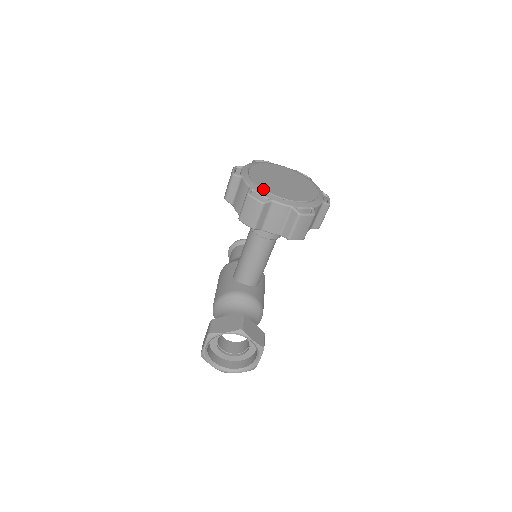
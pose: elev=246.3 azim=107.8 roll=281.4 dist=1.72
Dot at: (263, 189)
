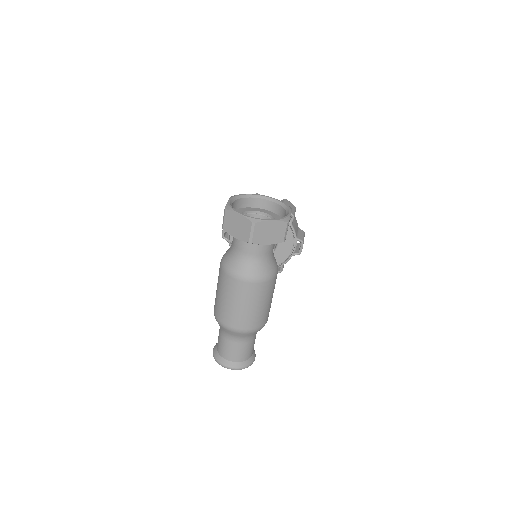
Dot at: occluded
